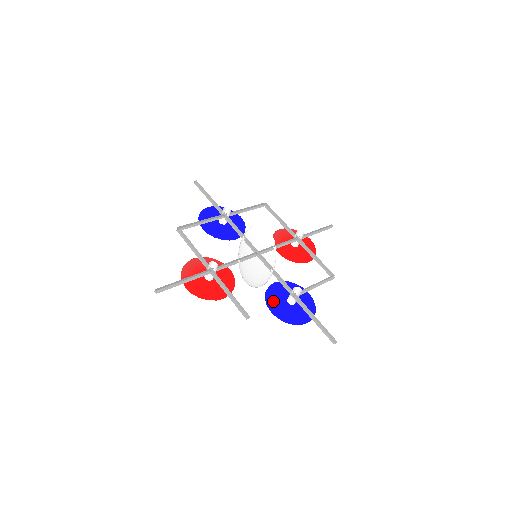
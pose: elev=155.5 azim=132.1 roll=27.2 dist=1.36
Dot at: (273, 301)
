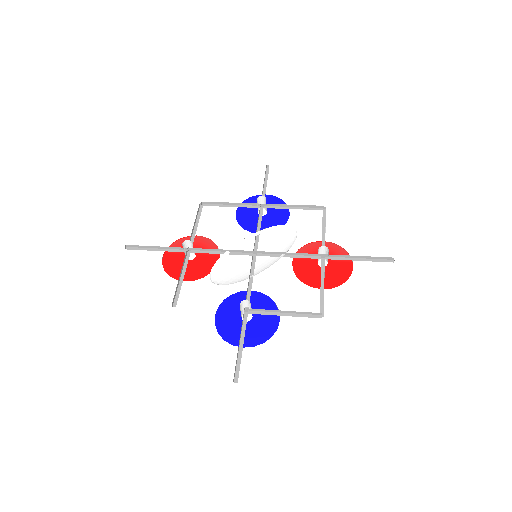
Dot at: (229, 307)
